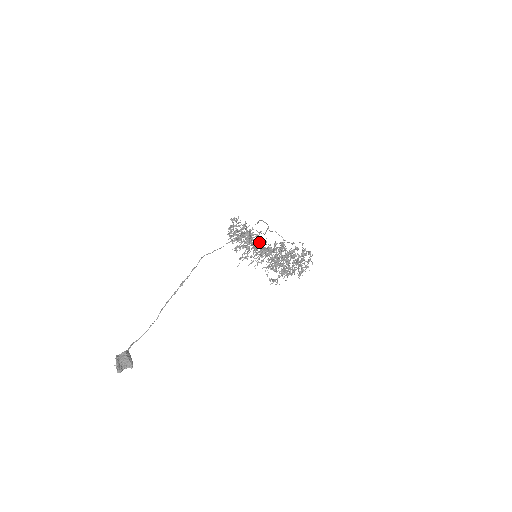
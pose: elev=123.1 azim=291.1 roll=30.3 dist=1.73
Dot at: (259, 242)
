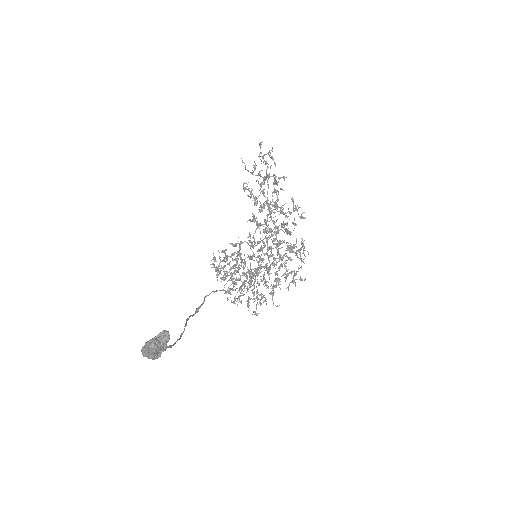
Dot at: (252, 255)
